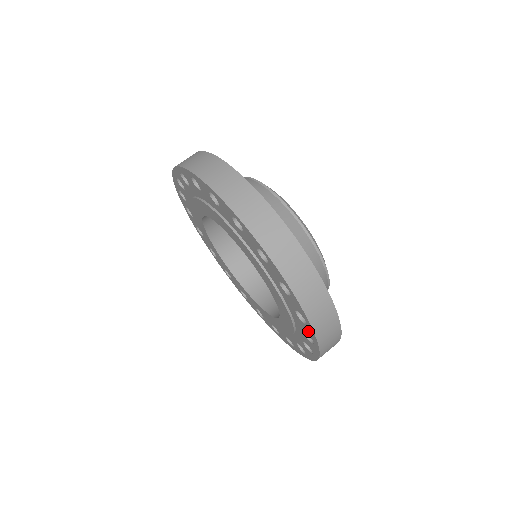
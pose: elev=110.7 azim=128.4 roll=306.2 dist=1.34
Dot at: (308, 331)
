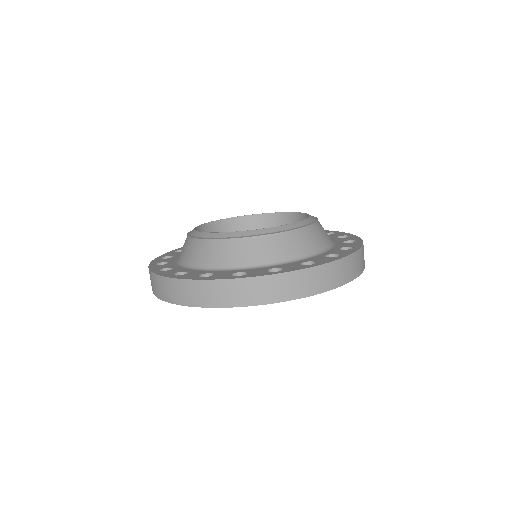
Dot at: occluded
